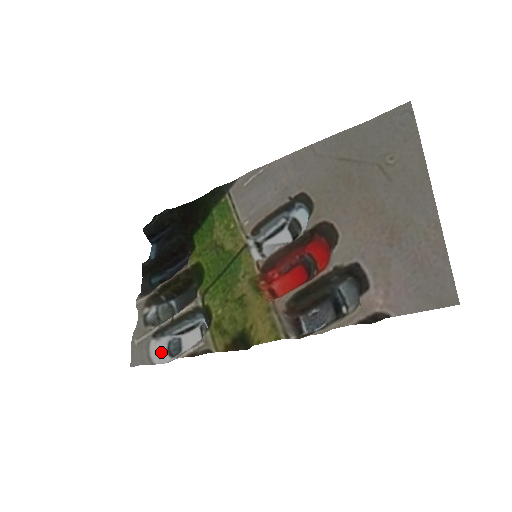
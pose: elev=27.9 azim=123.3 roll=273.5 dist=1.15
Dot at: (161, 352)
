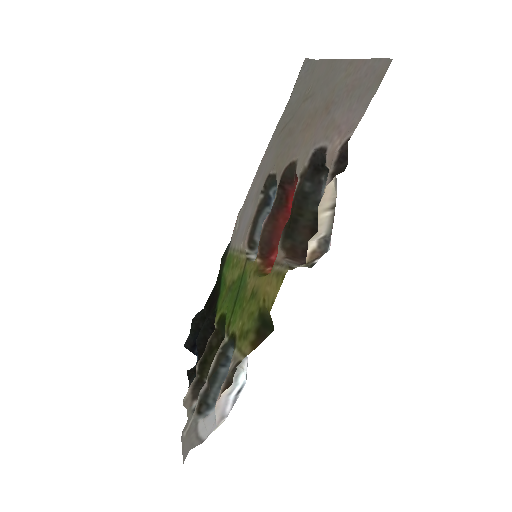
Dot at: (211, 426)
